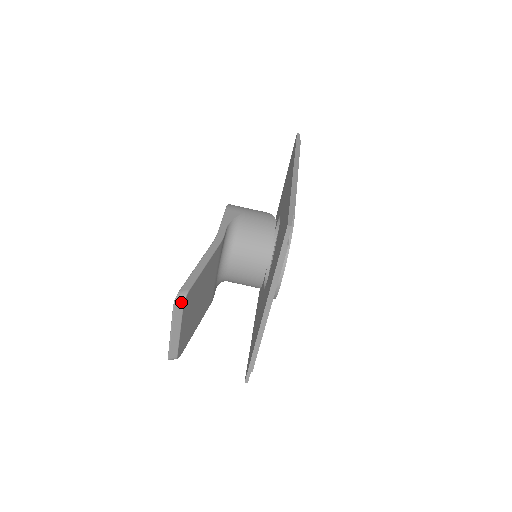
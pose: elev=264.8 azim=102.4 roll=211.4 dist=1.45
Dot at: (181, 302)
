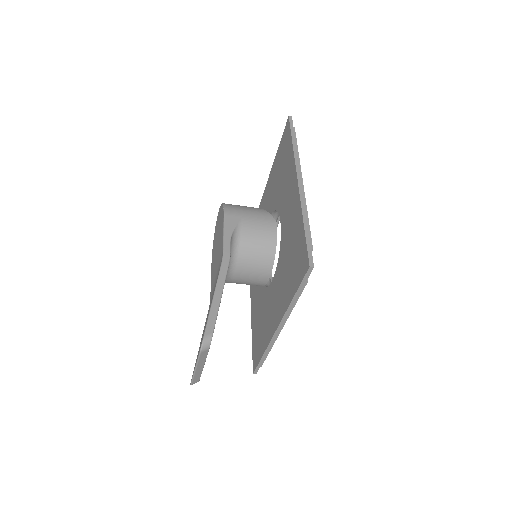
Dot at: (207, 347)
